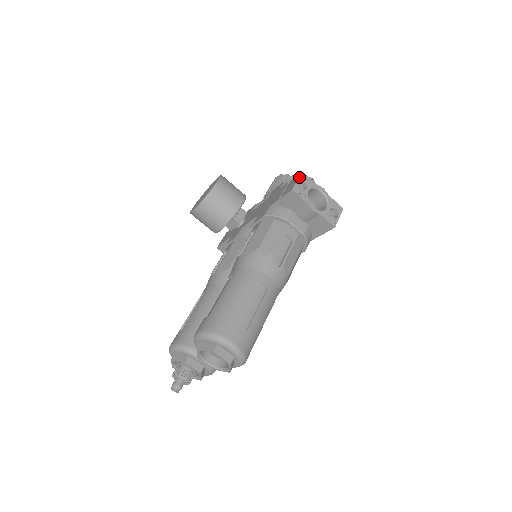
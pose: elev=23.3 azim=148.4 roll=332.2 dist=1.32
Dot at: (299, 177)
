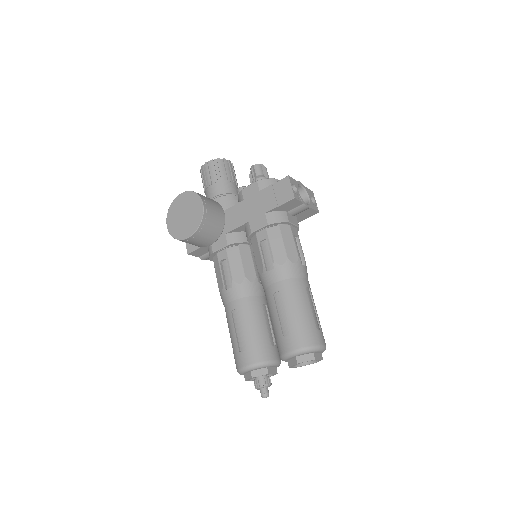
Dot at: (290, 182)
